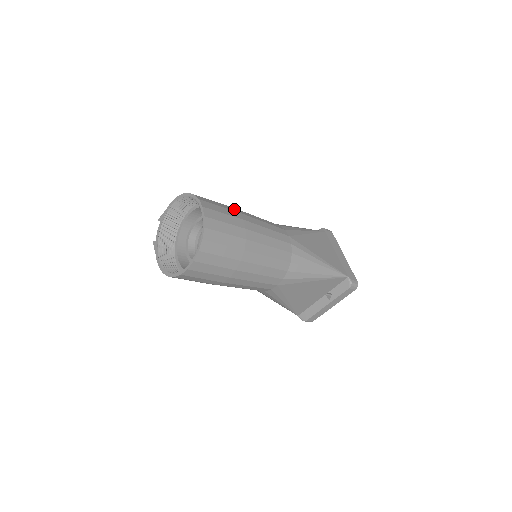
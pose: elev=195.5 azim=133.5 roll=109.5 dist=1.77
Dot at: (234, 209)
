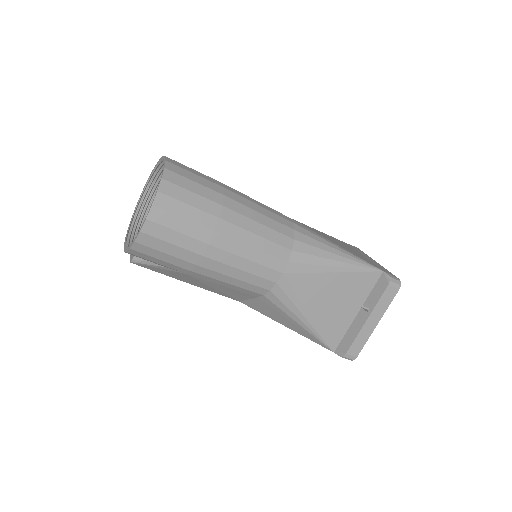
Dot at: occluded
